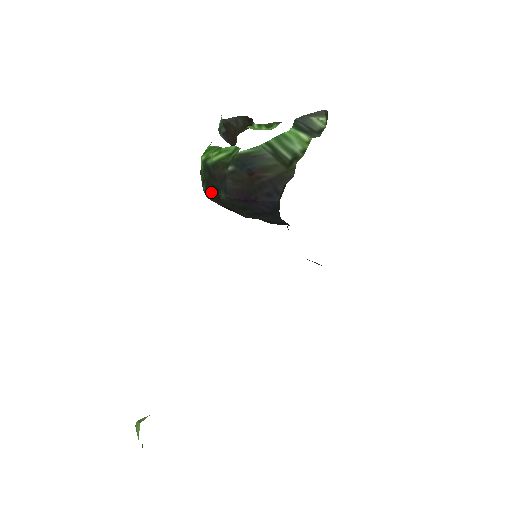
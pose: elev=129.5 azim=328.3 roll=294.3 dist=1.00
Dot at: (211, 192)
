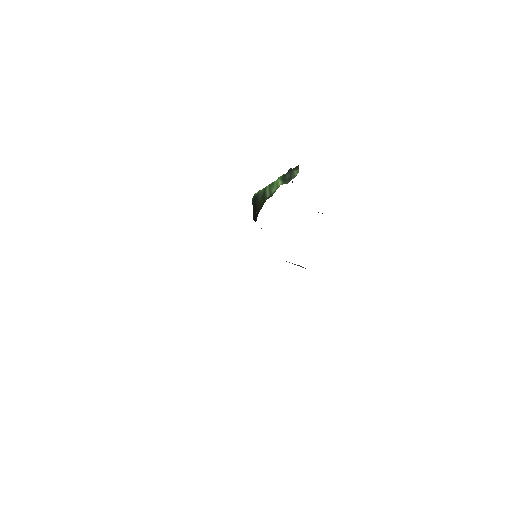
Dot at: occluded
